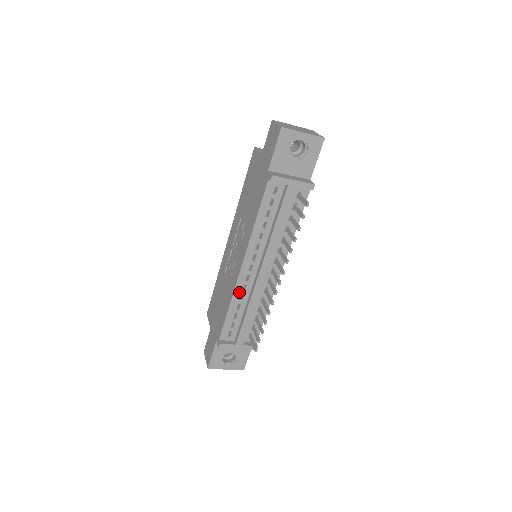
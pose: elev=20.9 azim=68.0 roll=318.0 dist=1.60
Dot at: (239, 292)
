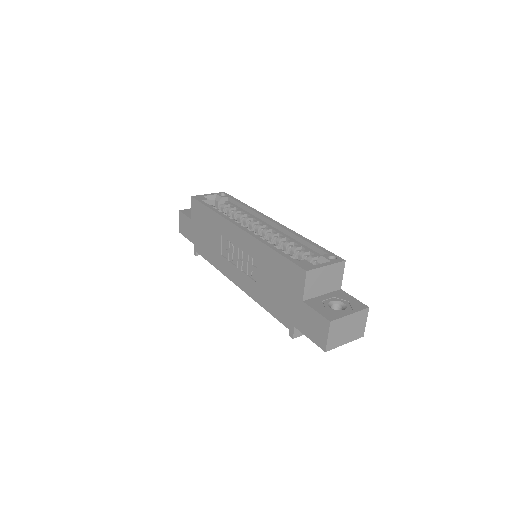
Dot at: occluded
